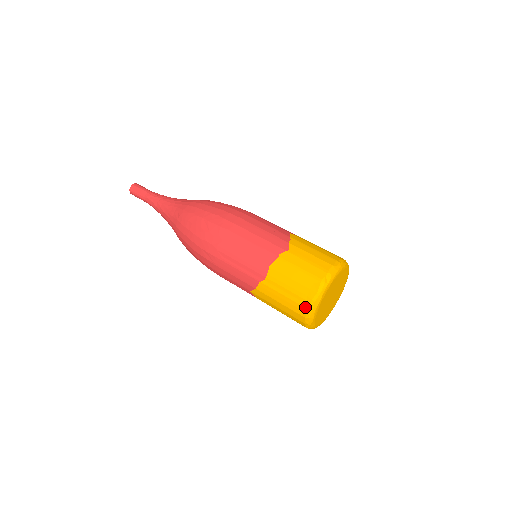
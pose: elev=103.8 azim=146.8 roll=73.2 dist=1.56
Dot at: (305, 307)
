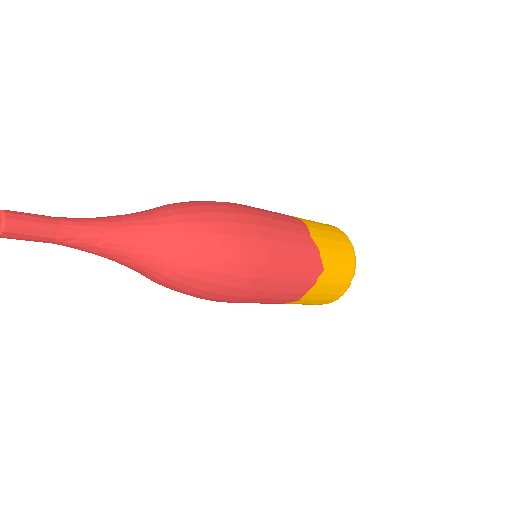
Dot at: occluded
